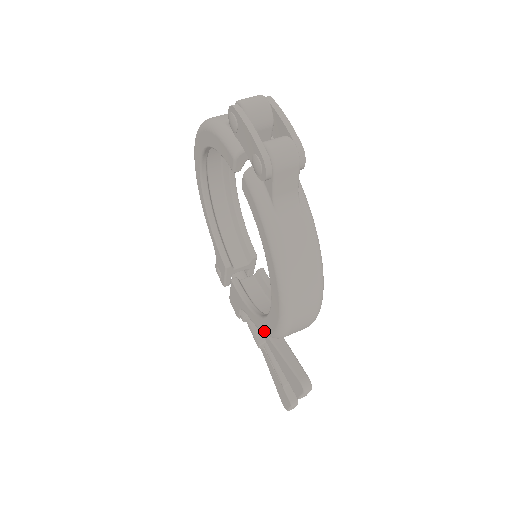
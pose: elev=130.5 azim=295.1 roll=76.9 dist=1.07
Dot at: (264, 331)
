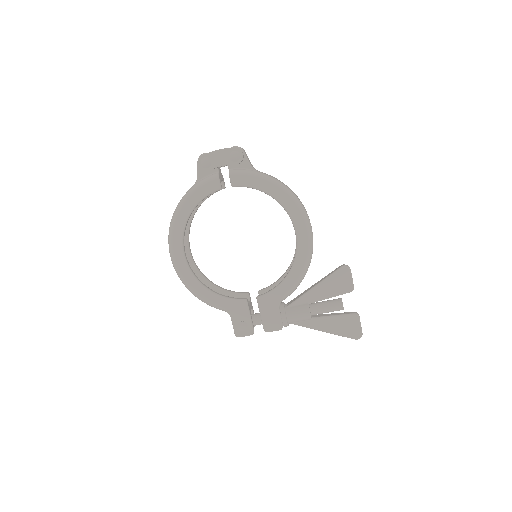
Dot at: (304, 264)
